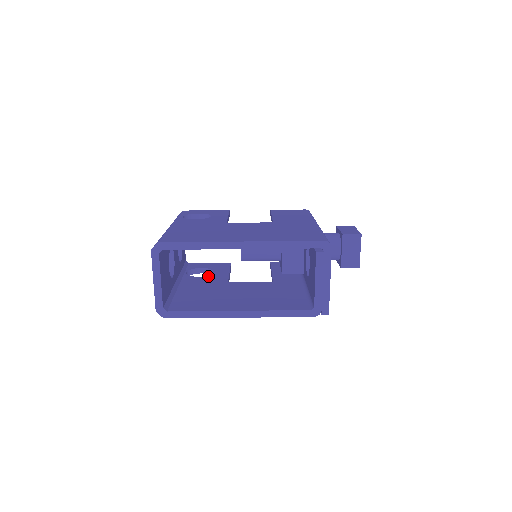
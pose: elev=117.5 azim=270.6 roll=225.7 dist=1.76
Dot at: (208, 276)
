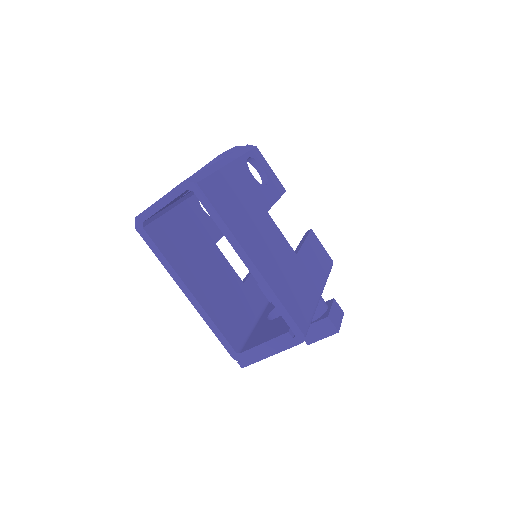
Dot at: (210, 218)
